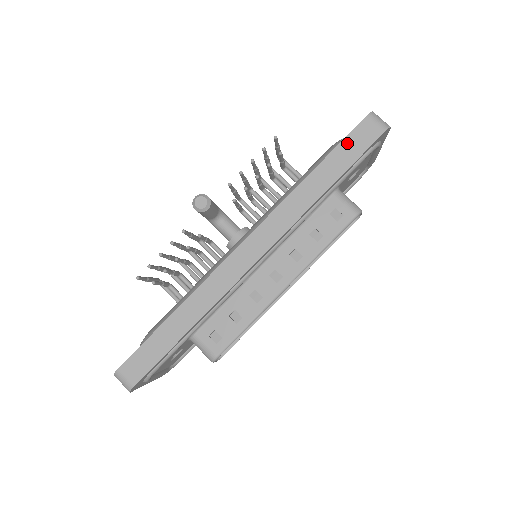
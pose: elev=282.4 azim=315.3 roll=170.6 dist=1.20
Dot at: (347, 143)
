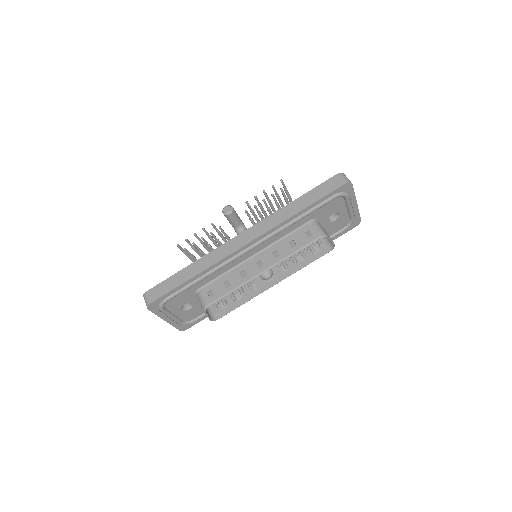
Dot at: (320, 187)
